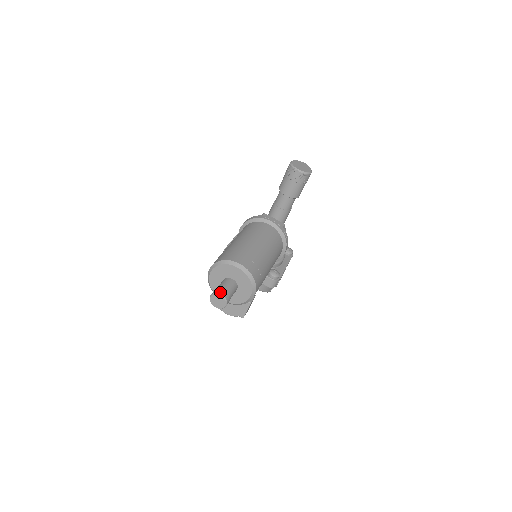
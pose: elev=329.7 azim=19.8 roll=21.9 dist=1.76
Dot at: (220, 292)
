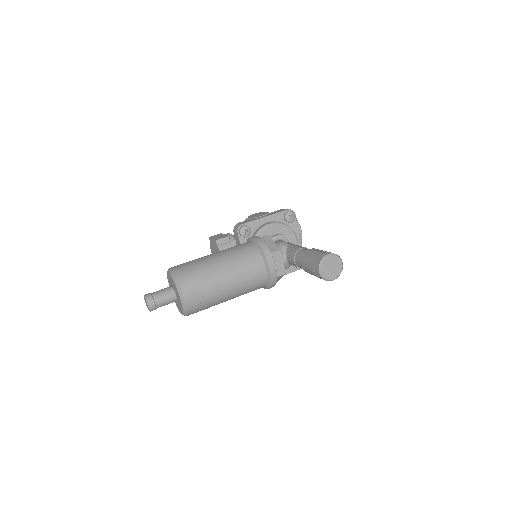
Dot at: (150, 303)
